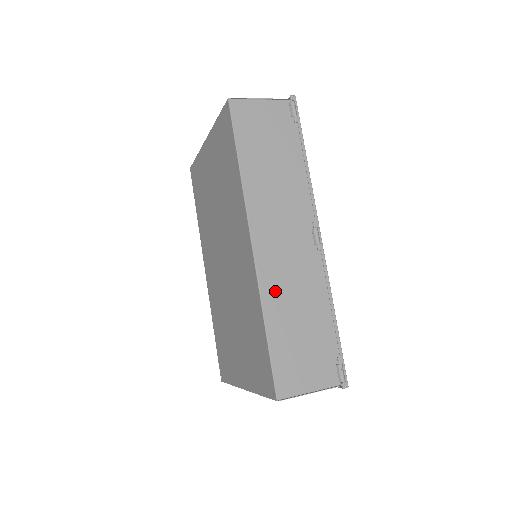
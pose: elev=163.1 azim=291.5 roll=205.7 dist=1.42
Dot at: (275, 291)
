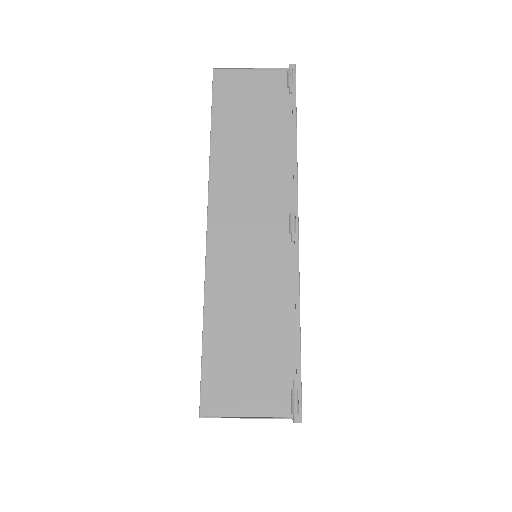
Dot at: (225, 282)
